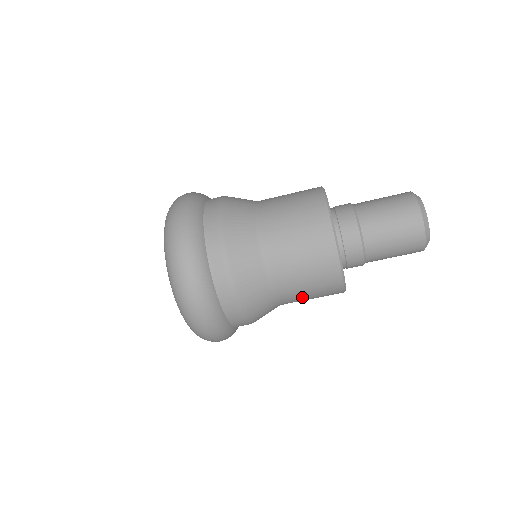
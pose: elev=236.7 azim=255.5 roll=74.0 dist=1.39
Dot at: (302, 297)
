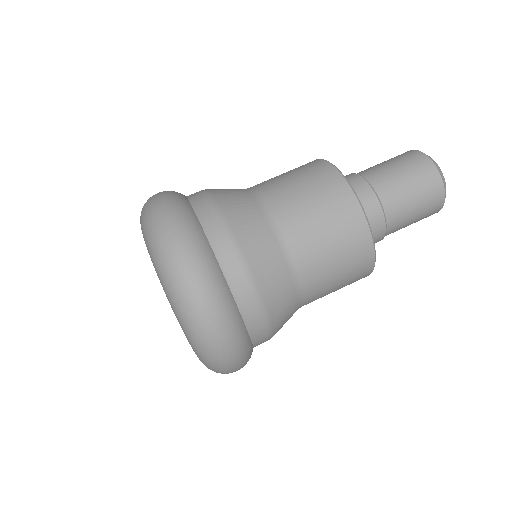
Dot at: (291, 193)
